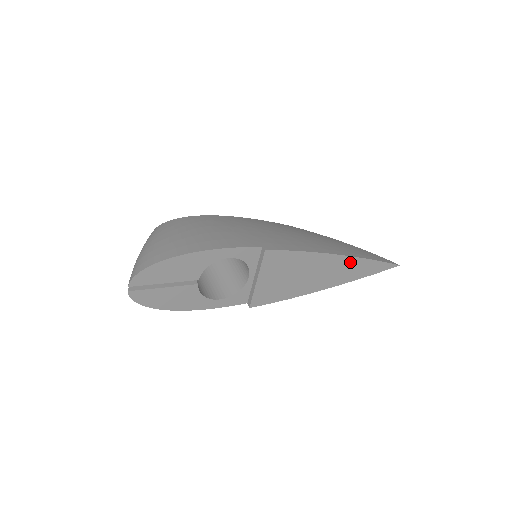
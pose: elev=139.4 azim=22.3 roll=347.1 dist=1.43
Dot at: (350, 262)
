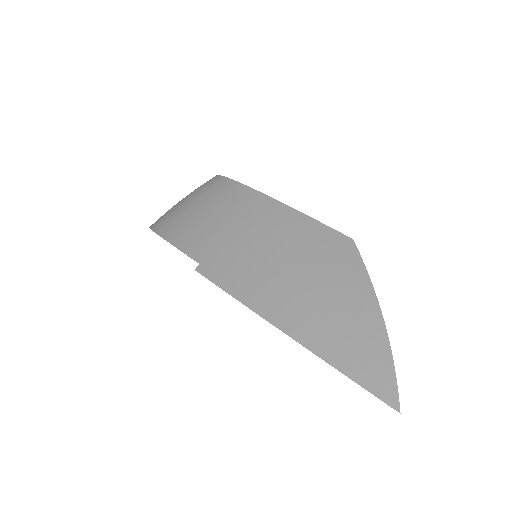
Dot at: occluded
